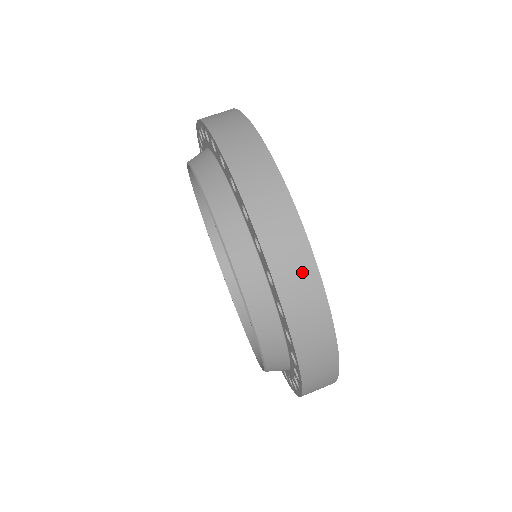
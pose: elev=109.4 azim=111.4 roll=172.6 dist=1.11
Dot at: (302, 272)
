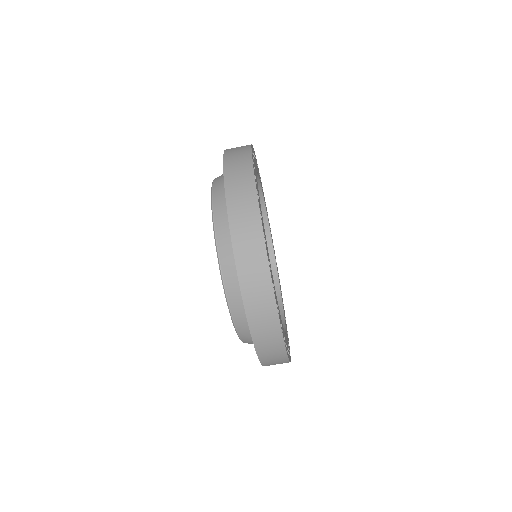
Dot at: (253, 242)
